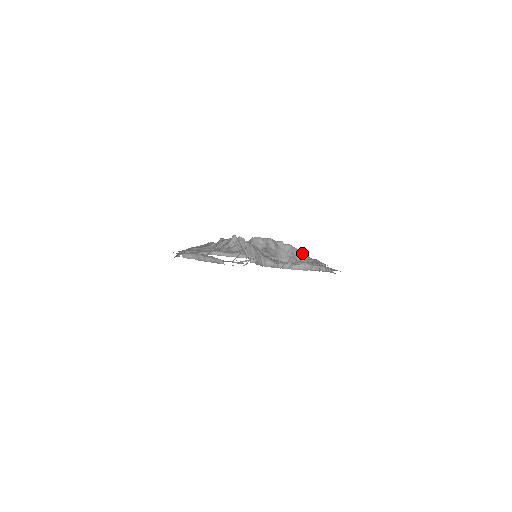
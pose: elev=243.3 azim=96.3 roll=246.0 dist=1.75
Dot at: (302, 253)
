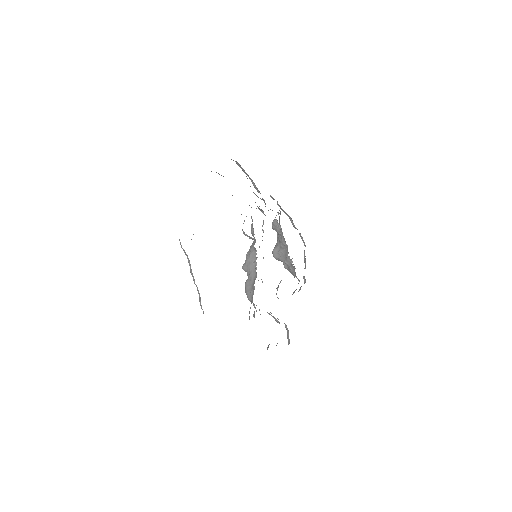
Dot at: occluded
